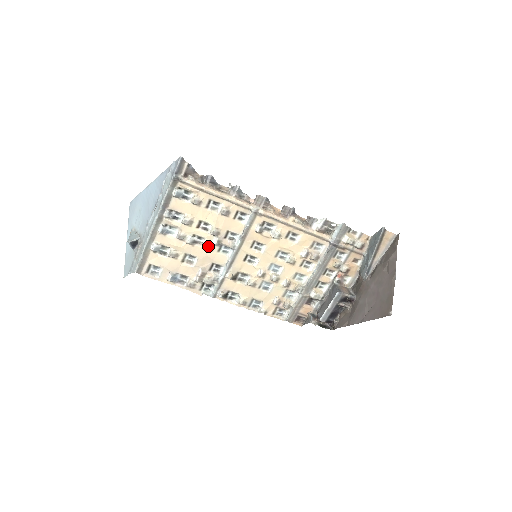
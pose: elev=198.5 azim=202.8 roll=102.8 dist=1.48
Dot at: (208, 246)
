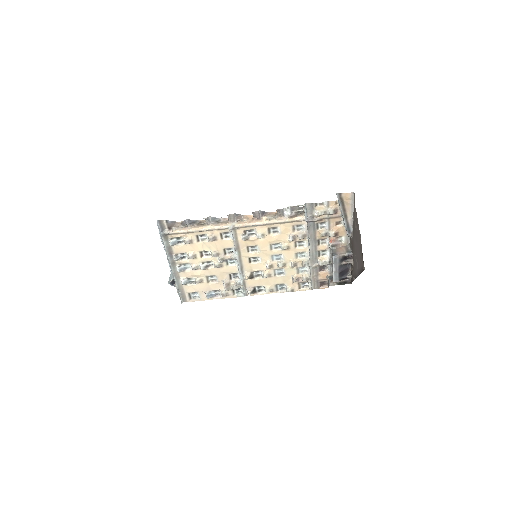
Dot at: (217, 266)
